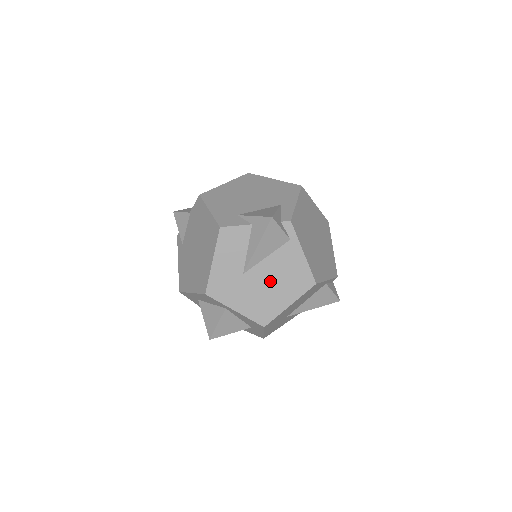
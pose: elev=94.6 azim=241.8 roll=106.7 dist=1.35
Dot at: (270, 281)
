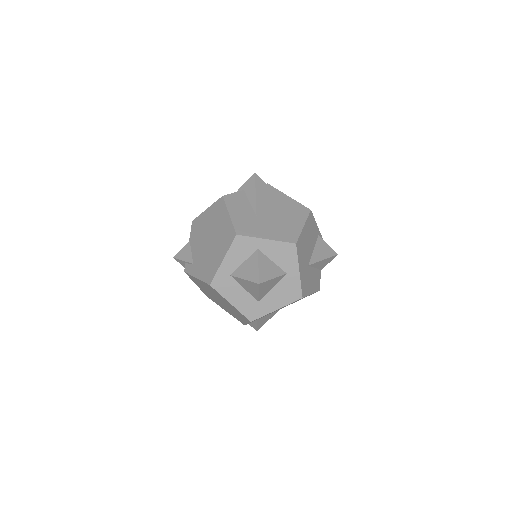
Dot at: (279, 216)
